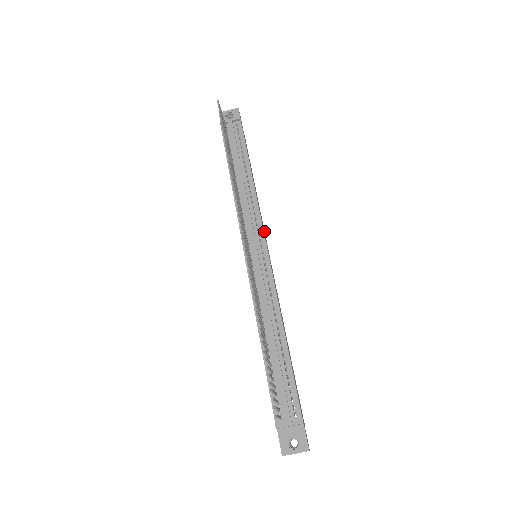
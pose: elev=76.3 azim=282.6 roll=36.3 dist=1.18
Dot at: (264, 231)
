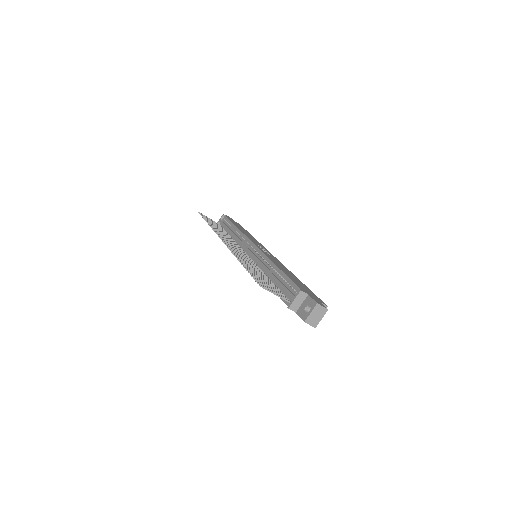
Dot at: (262, 246)
